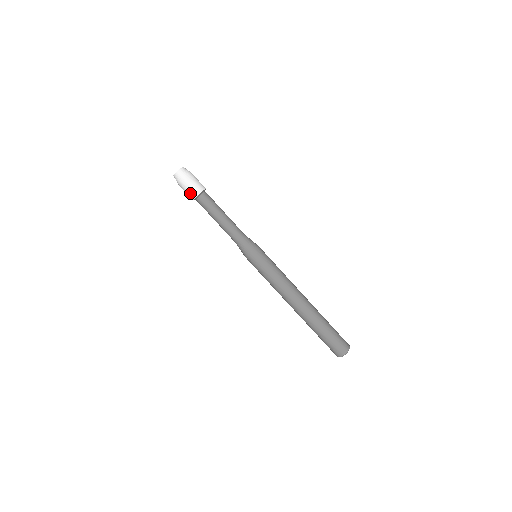
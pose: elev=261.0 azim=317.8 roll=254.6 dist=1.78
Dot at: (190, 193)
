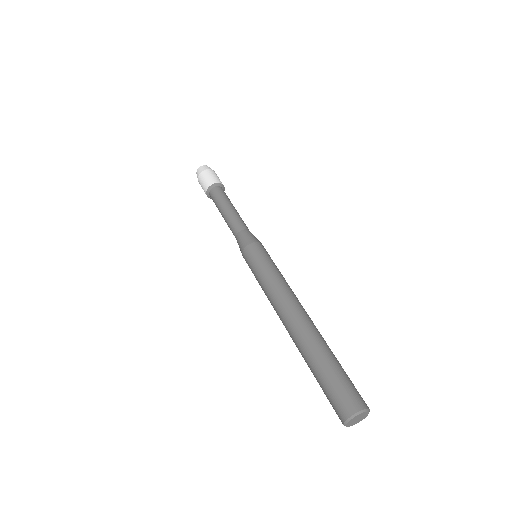
Dot at: (205, 183)
